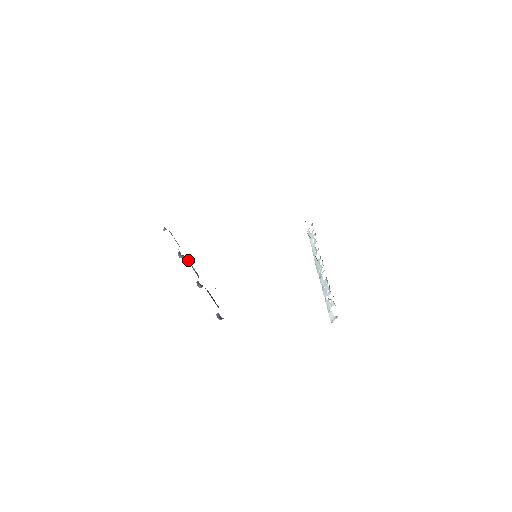
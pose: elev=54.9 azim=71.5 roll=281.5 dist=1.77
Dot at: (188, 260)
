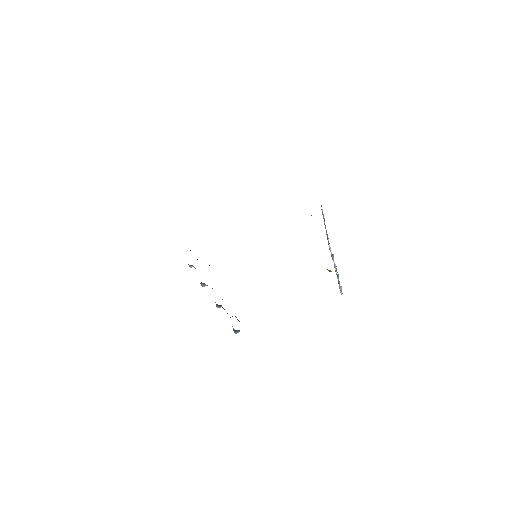
Dot at: occluded
